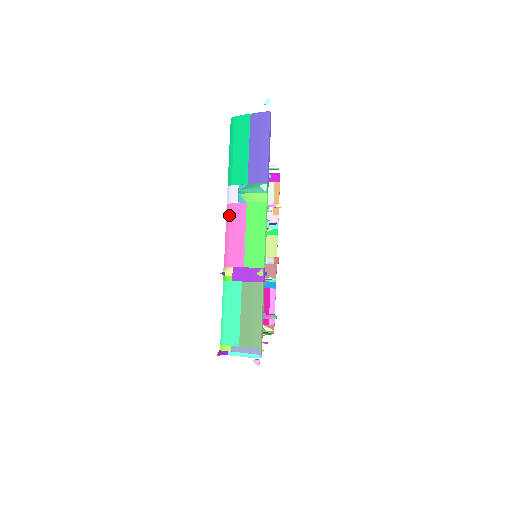
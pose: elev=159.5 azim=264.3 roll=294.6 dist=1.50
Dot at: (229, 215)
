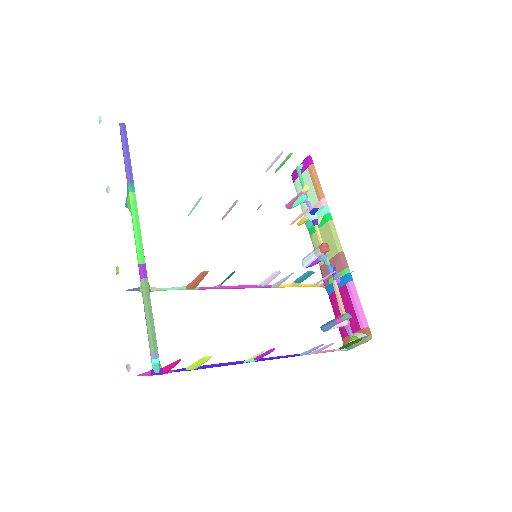
Dot at: occluded
